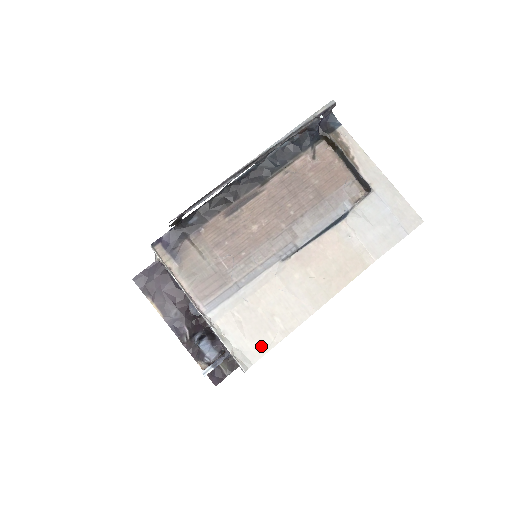
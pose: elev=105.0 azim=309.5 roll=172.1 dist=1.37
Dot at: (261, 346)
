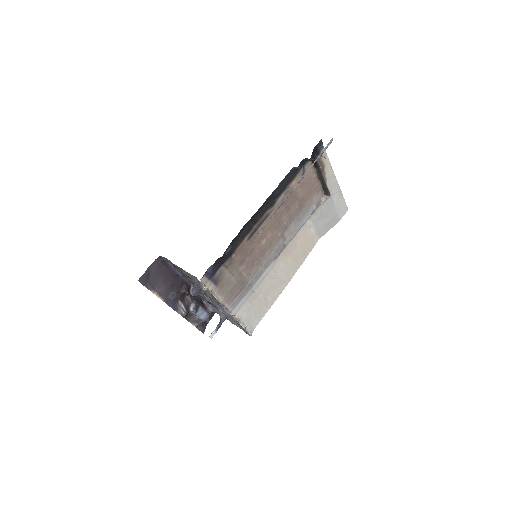
Dot at: (259, 317)
